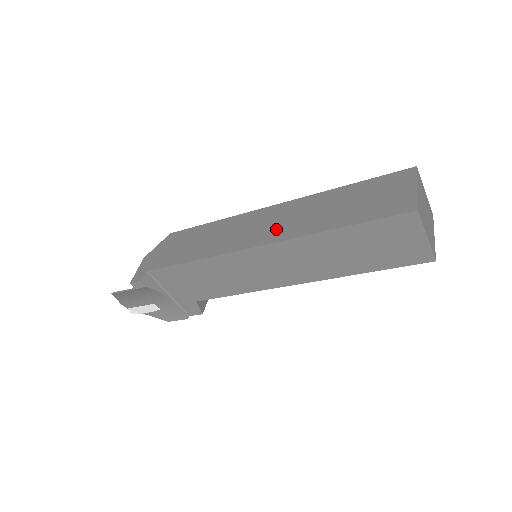
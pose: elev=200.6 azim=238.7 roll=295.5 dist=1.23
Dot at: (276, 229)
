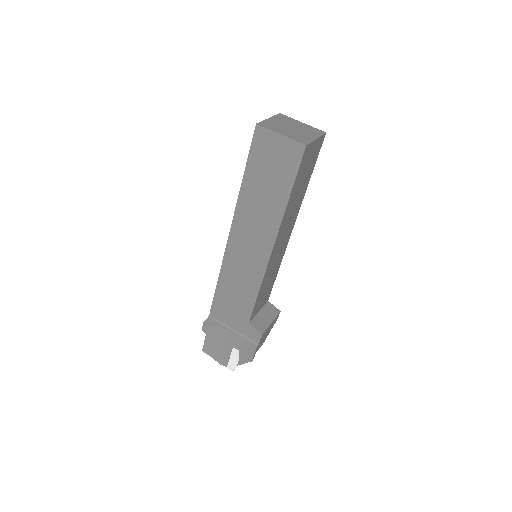
Dot at: occluded
